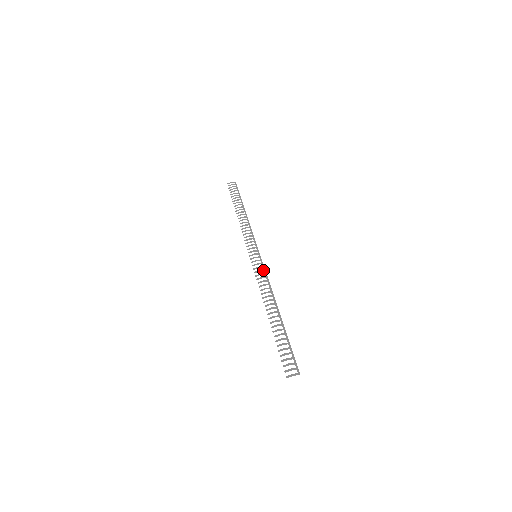
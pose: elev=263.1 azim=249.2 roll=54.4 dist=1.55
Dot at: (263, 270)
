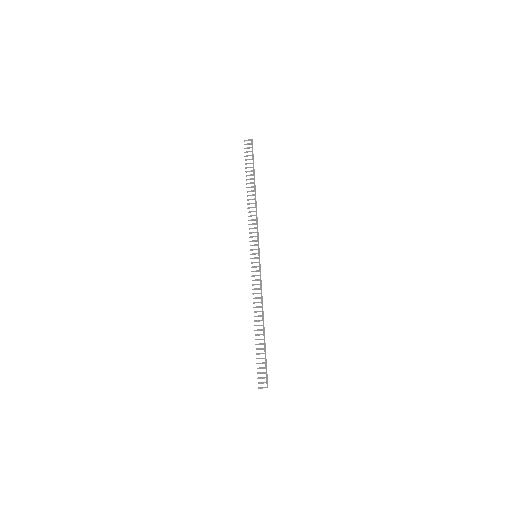
Dot at: (259, 275)
